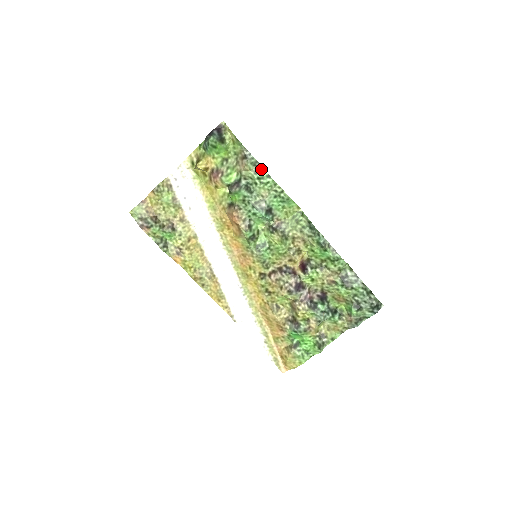
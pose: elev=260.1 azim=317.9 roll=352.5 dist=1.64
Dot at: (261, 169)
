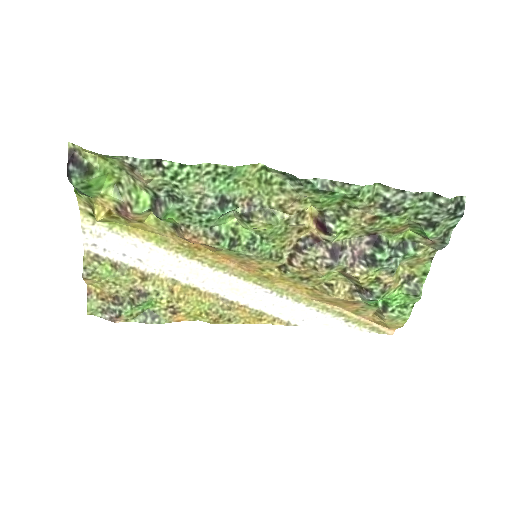
Dot at: (165, 164)
